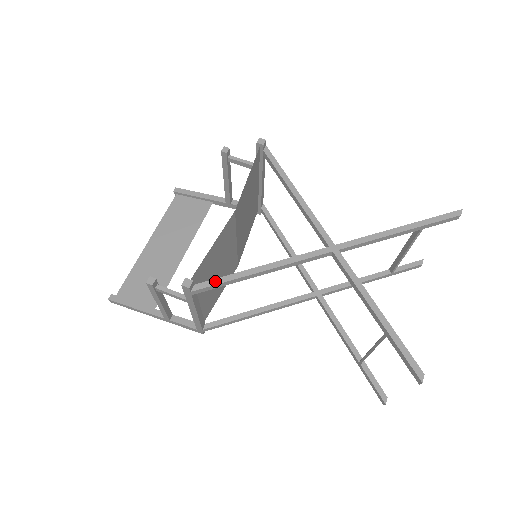
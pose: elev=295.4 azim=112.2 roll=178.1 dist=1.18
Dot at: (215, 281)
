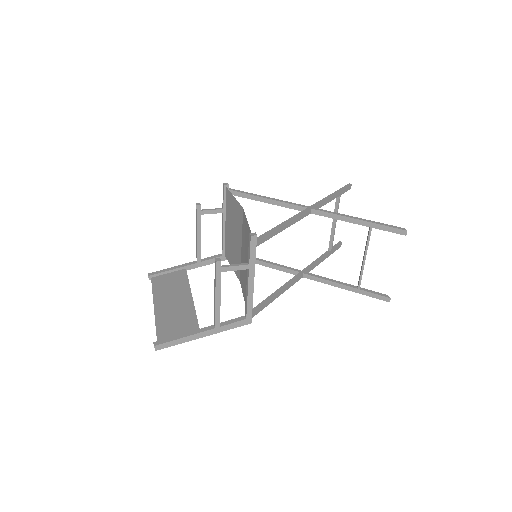
Dot at: (265, 234)
